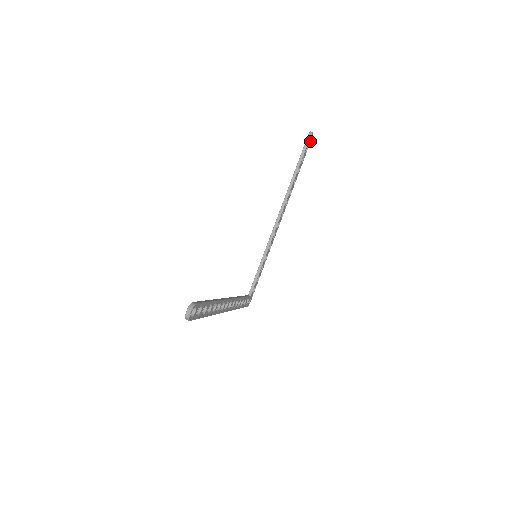
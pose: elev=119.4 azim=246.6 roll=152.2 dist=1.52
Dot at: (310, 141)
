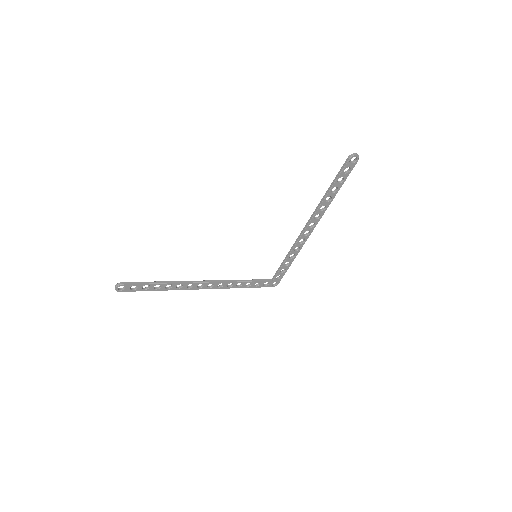
Dot at: (356, 162)
